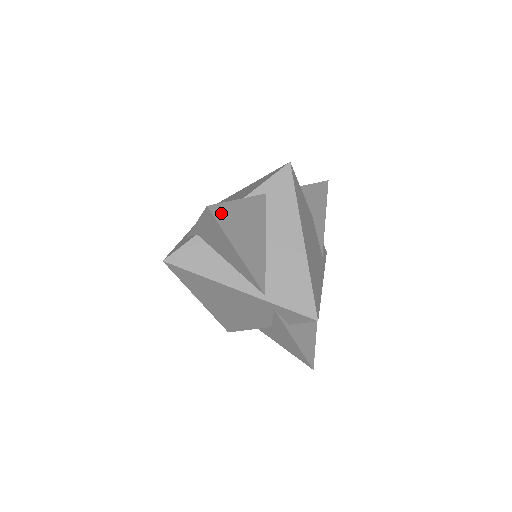
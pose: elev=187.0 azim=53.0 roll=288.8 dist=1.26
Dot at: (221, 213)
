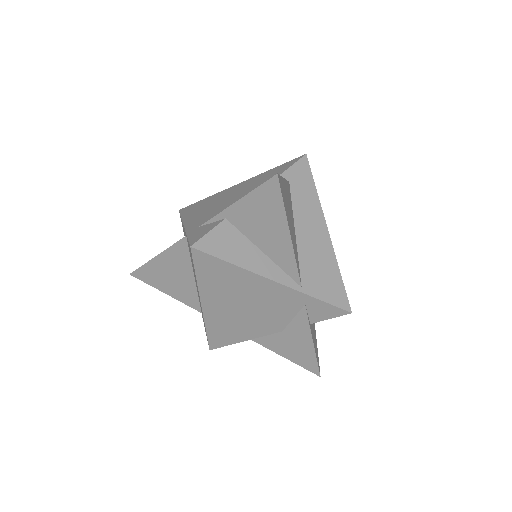
Dot at: (281, 186)
